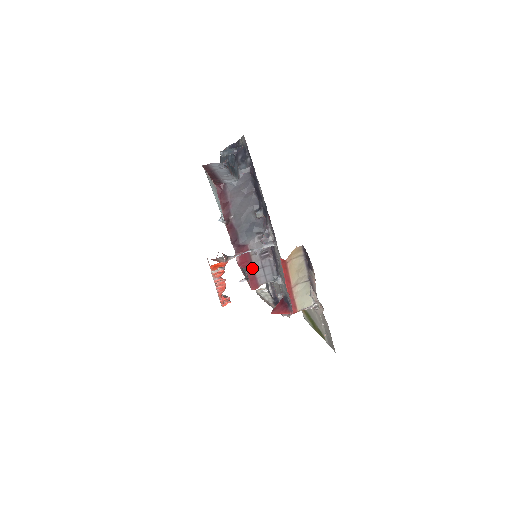
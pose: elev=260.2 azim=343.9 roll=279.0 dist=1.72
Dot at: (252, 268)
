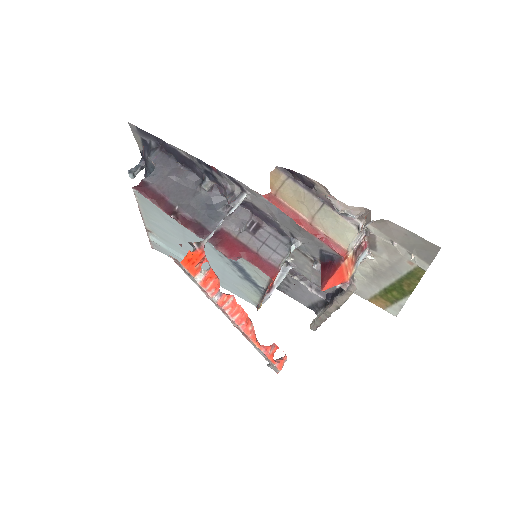
Dot at: (250, 251)
